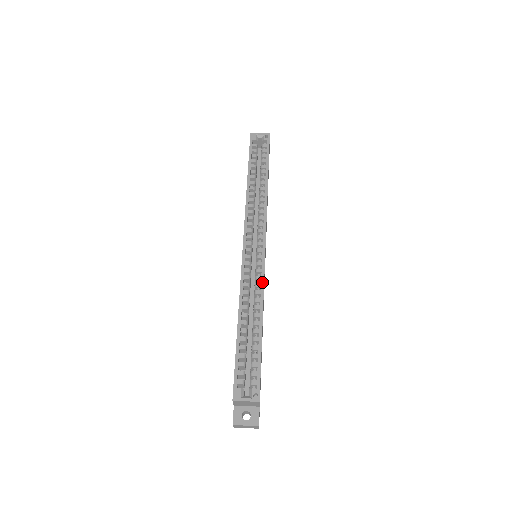
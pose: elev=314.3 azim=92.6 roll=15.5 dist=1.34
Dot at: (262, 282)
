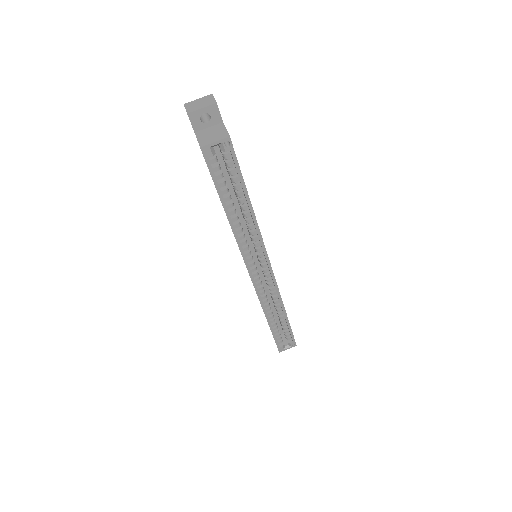
Dot at: (278, 294)
